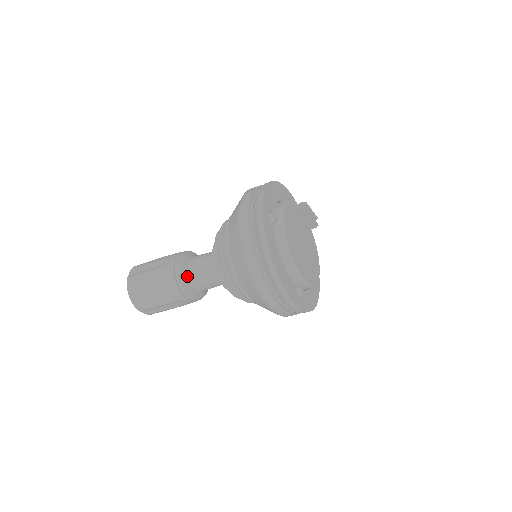
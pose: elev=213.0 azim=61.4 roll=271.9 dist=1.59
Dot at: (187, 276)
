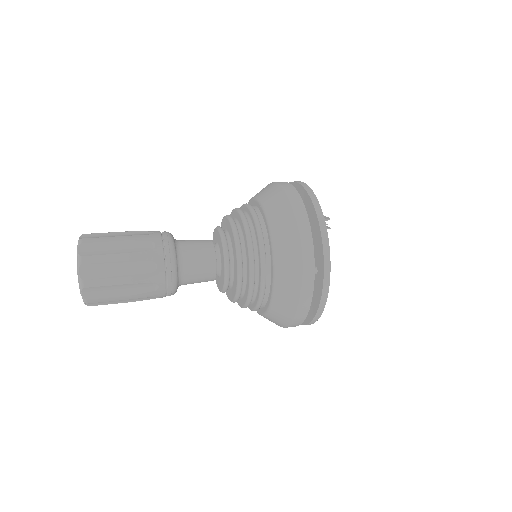
Dot at: (179, 282)
